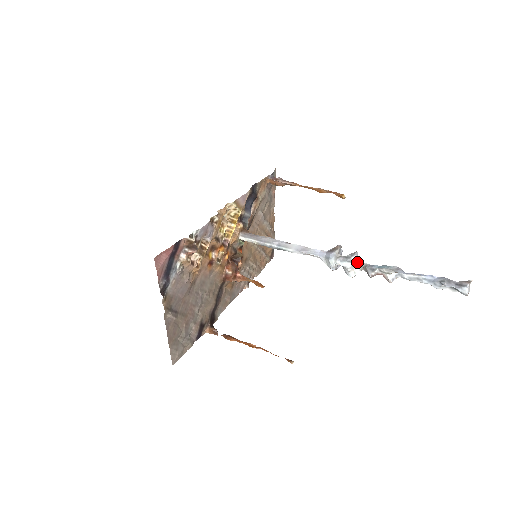
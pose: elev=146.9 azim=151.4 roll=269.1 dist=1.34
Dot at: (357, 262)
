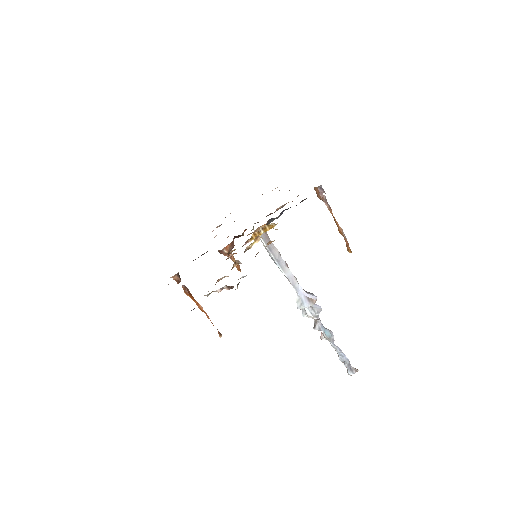
Dot at: (316, 318)
